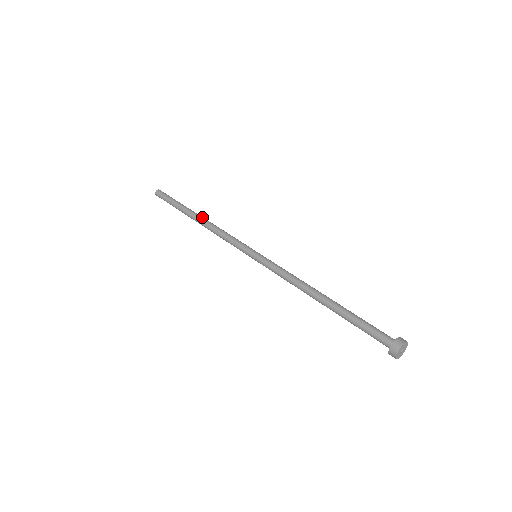
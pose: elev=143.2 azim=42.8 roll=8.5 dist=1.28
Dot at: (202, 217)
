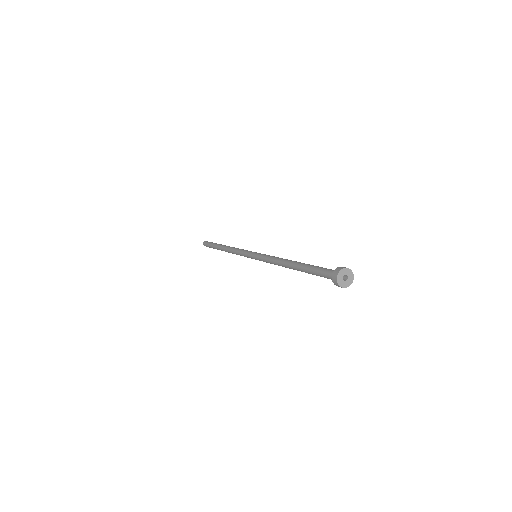
Dot at: (226, 246)
